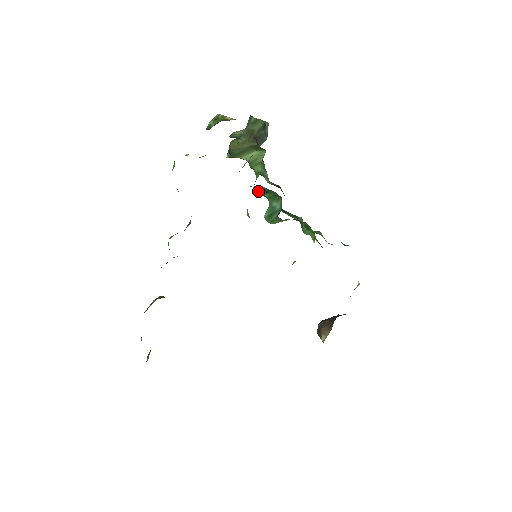
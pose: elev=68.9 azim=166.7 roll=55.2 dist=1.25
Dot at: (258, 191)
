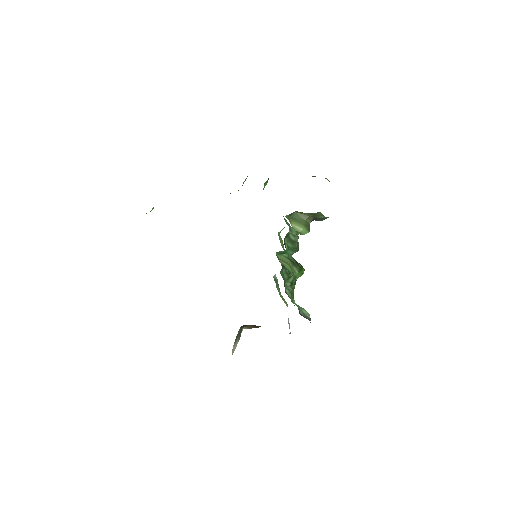
Dot at: (289, 237)
